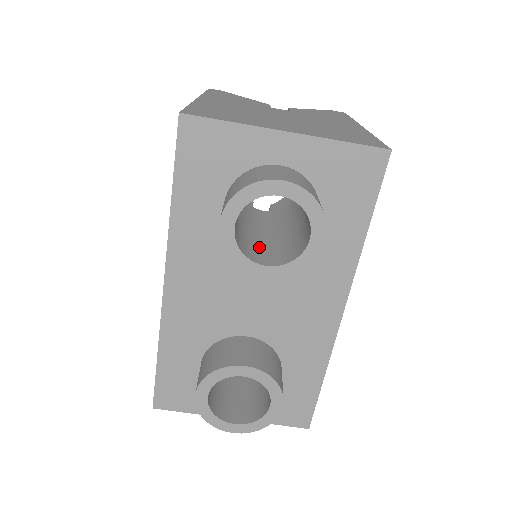
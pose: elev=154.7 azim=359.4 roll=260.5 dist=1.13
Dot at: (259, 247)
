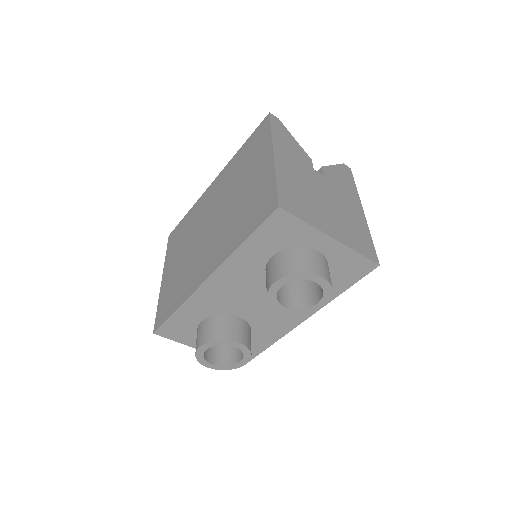
Dot at: occluded
